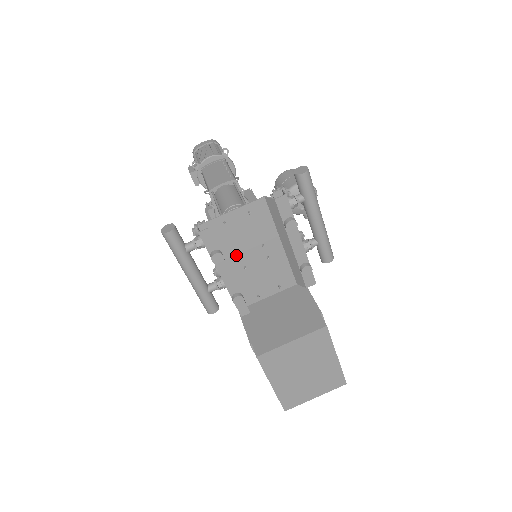
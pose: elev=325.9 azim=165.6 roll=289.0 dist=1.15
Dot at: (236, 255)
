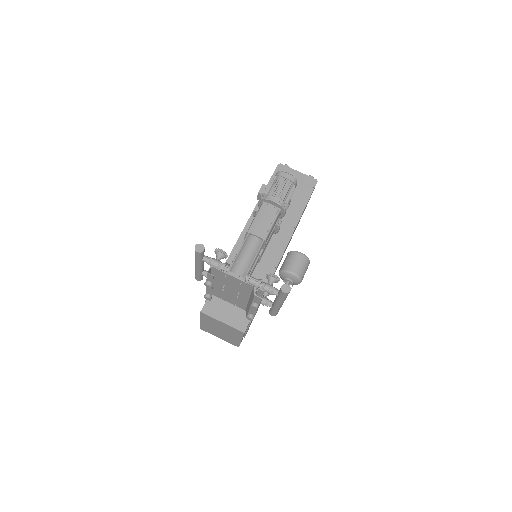
Dot at: (223, 284)
